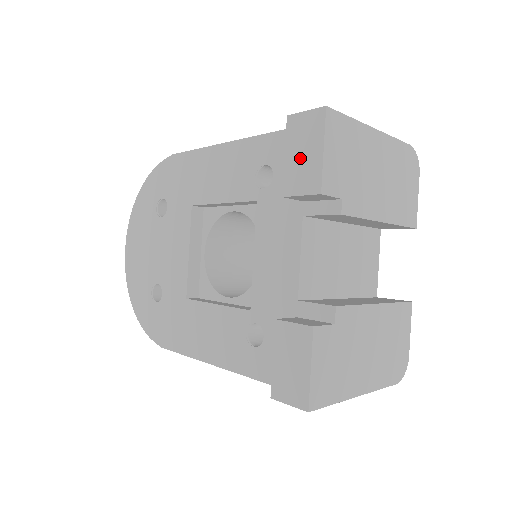
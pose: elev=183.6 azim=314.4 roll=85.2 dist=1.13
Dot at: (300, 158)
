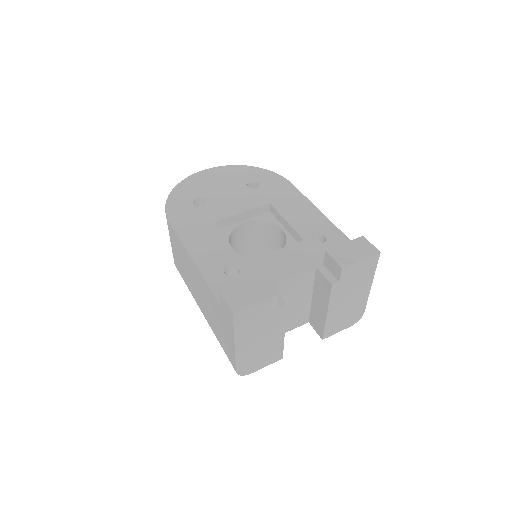
Dot at: (350, 251)
